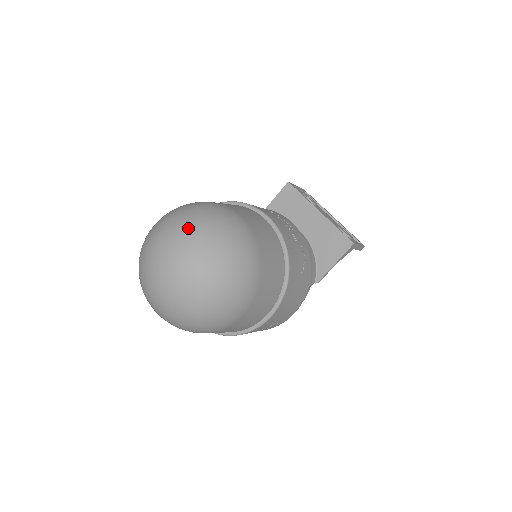
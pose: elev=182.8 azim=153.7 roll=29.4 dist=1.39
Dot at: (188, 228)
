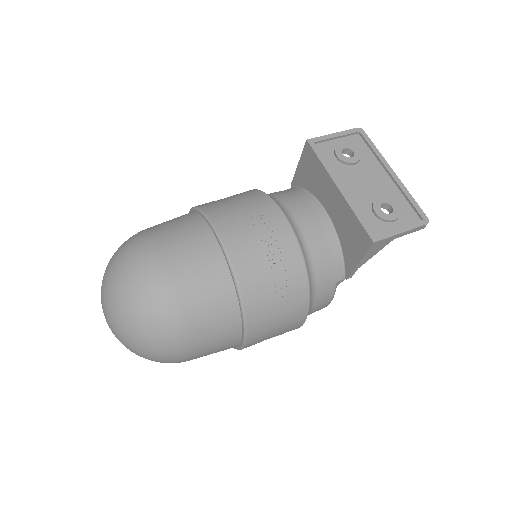
Dot at: (108, 283)
